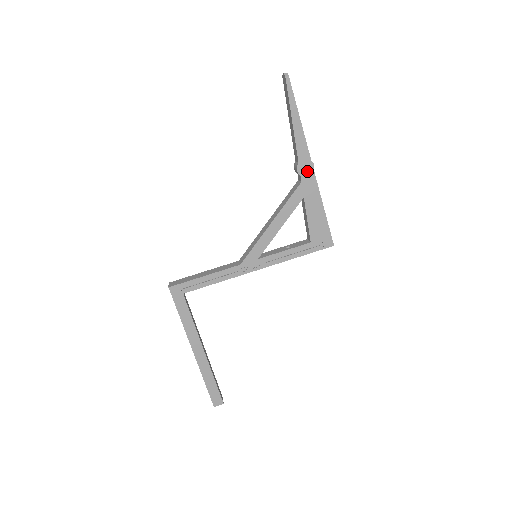
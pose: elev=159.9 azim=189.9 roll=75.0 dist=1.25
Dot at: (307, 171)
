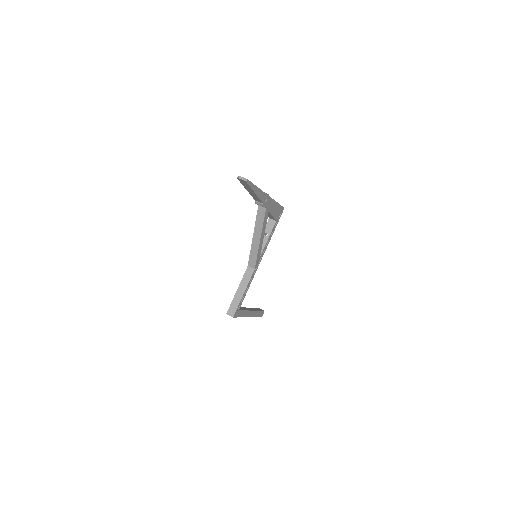
Dot at: (267, 201)
